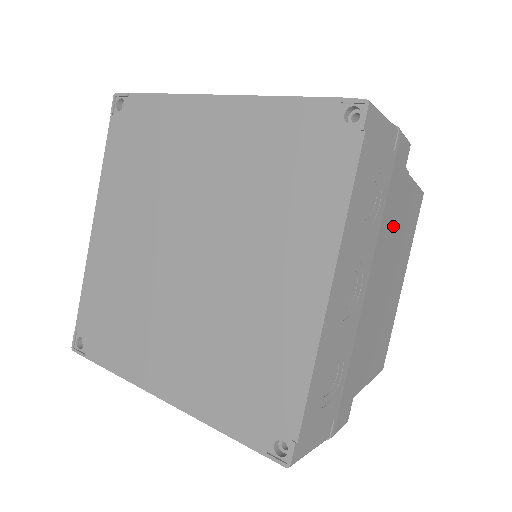
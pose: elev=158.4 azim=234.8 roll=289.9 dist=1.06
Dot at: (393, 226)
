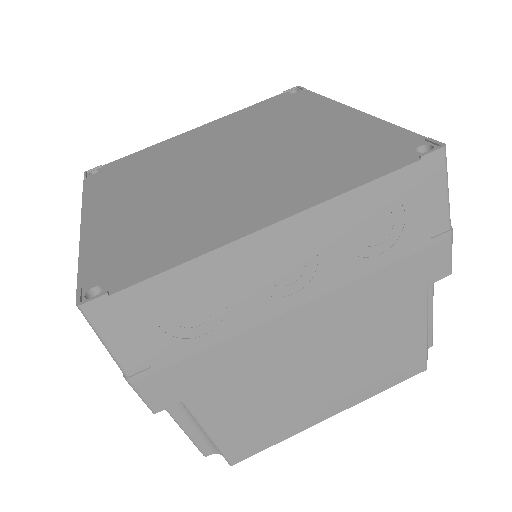
Dot at: (373, 317)
